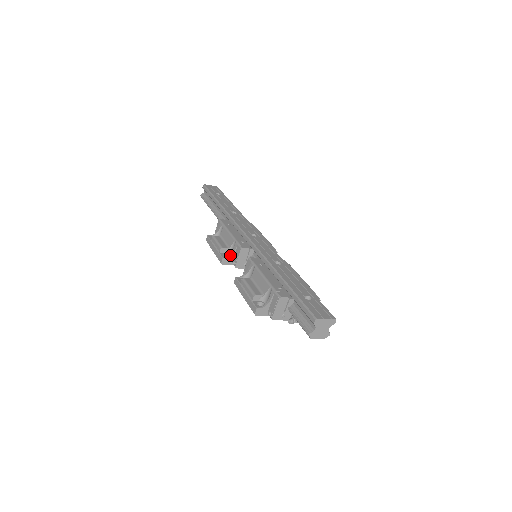
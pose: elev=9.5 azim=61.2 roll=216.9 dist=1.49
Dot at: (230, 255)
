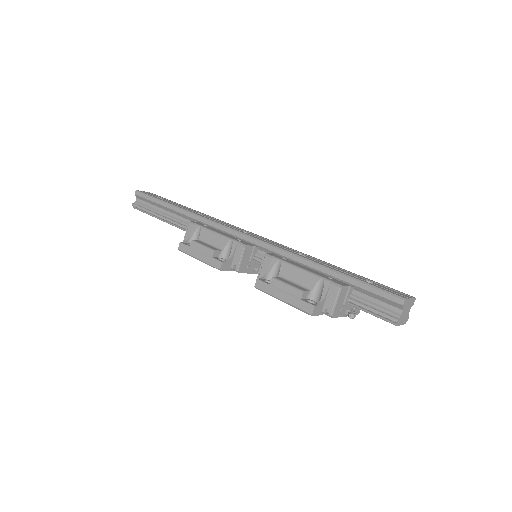
Dot at: (229, 258)
